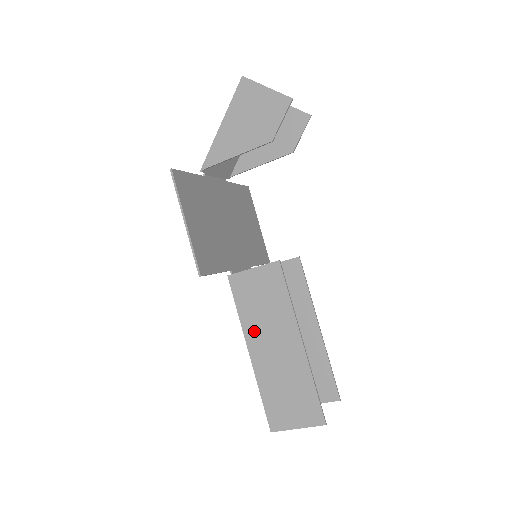
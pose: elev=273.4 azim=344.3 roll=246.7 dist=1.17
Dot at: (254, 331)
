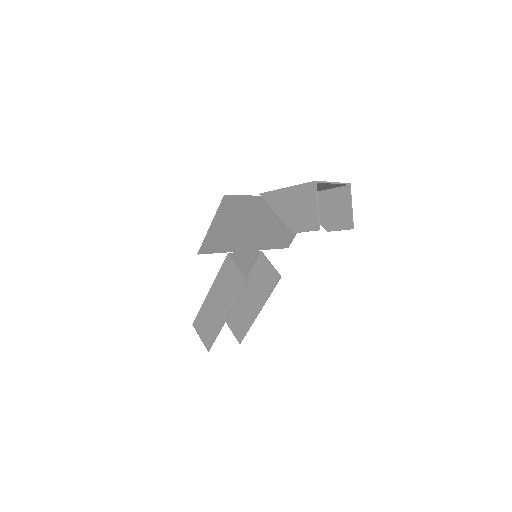
Dot at: (217, 288)
